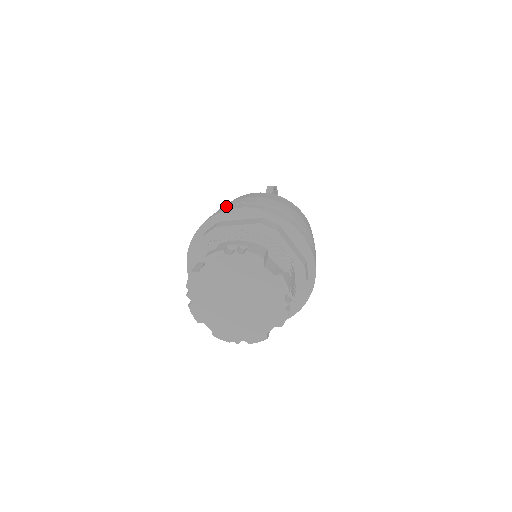
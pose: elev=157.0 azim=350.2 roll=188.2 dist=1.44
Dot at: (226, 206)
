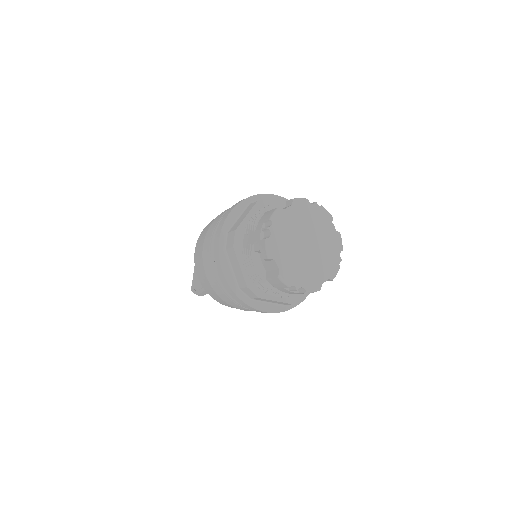
Dot at: occluded
